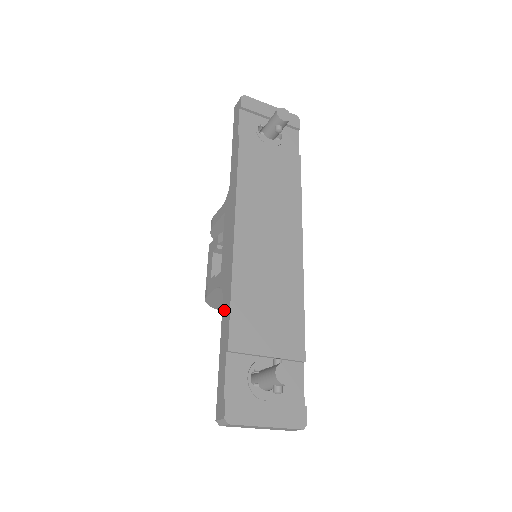
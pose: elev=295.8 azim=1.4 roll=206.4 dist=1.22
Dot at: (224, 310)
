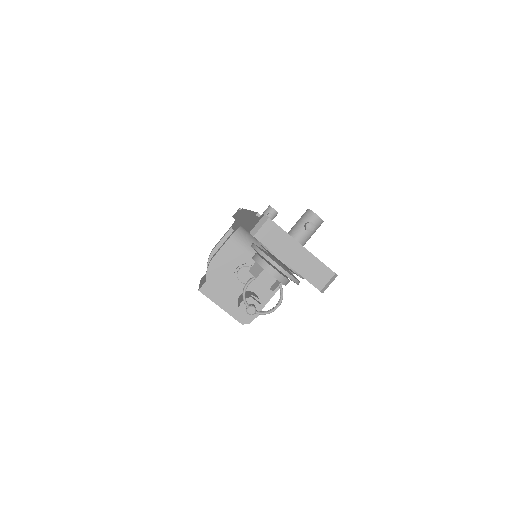
Dot at: (245, 221)
